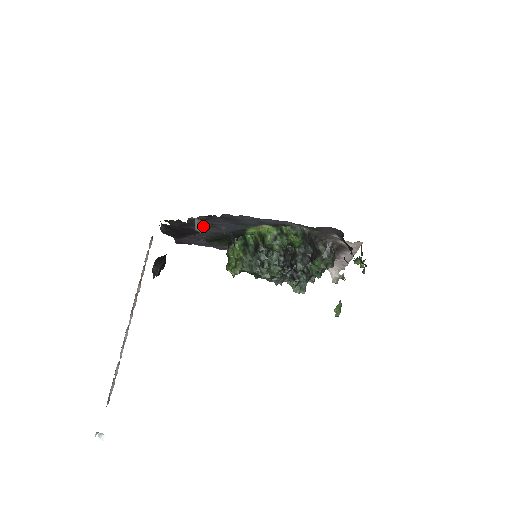
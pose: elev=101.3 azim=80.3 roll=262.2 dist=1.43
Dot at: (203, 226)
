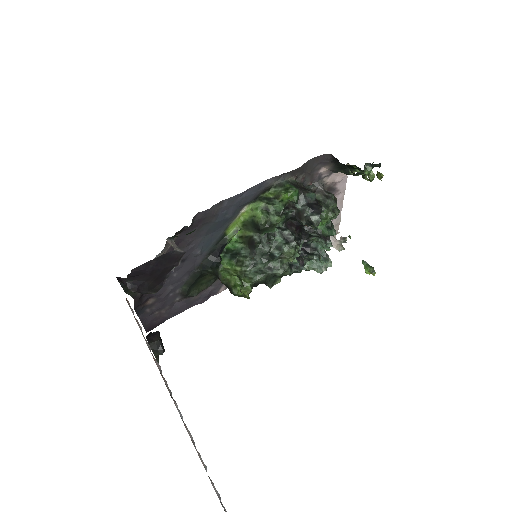
Dot at: occluded
